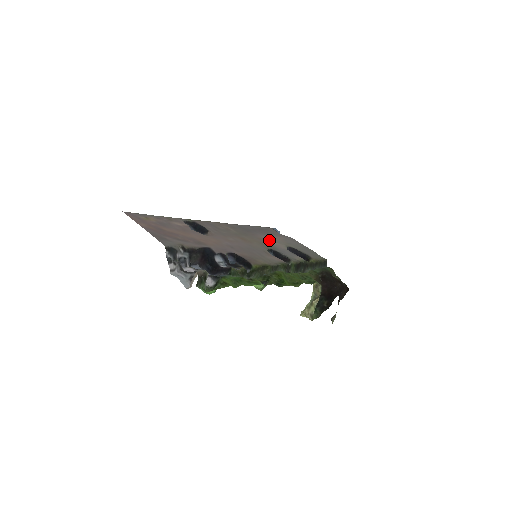
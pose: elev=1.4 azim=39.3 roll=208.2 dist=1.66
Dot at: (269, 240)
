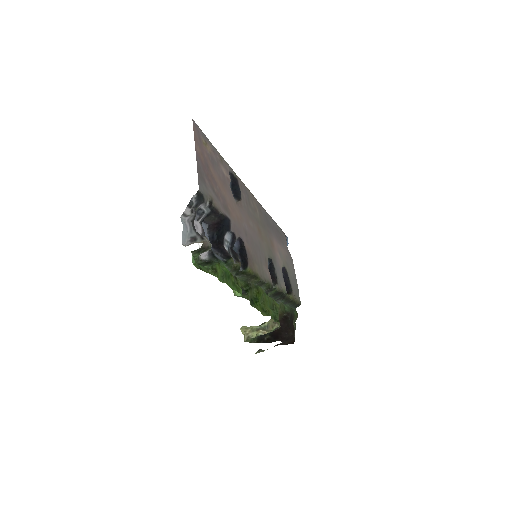
Dot at: (276, 248)
